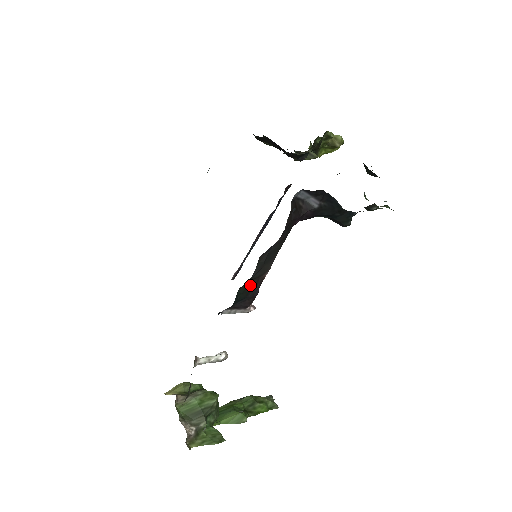
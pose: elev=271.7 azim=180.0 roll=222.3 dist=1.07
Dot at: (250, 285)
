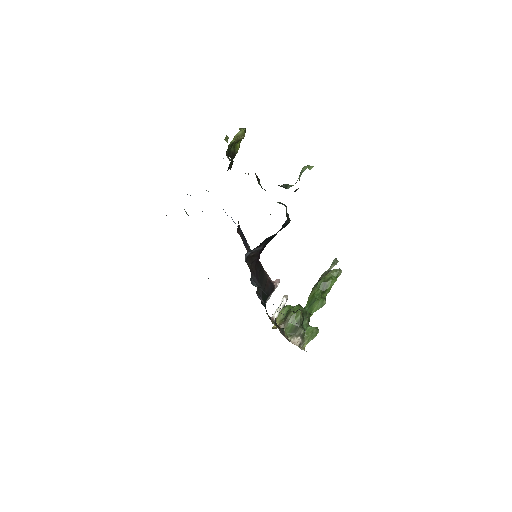
Dot at: (265, 292)
